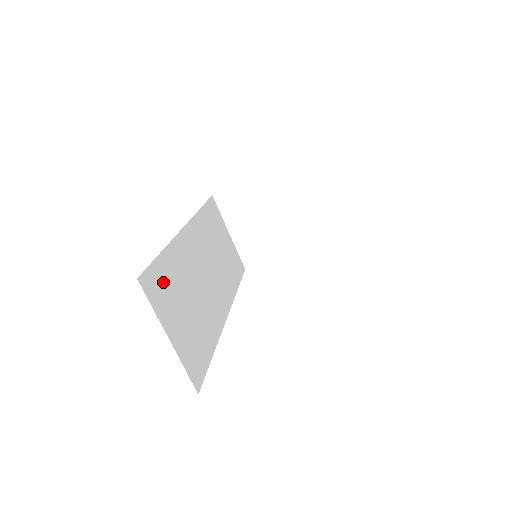
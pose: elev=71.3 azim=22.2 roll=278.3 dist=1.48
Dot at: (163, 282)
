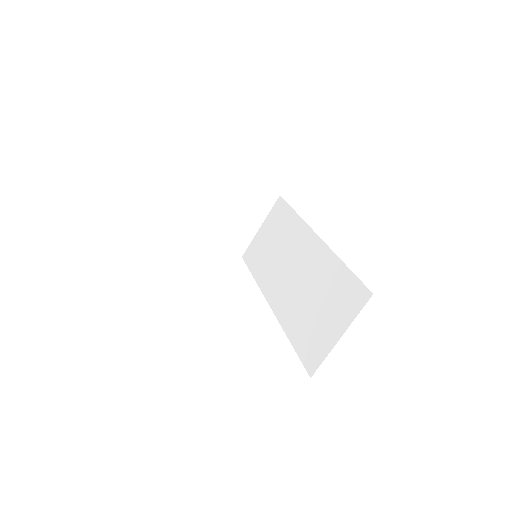
Dot at: occluded
